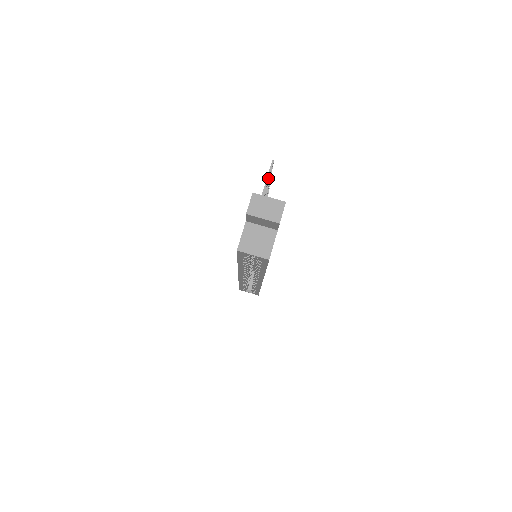
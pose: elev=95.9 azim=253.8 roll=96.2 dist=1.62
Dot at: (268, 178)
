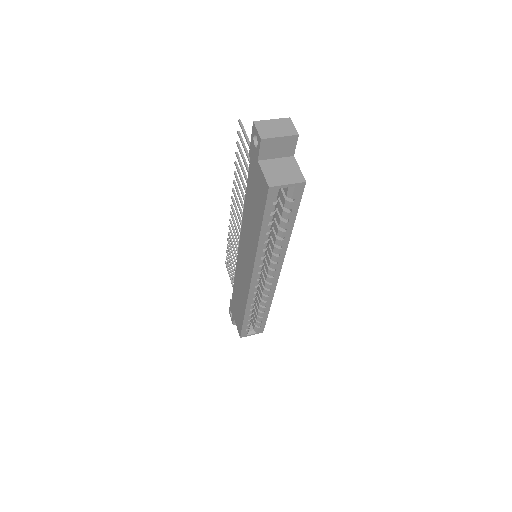
Dot at: (245, 134)
